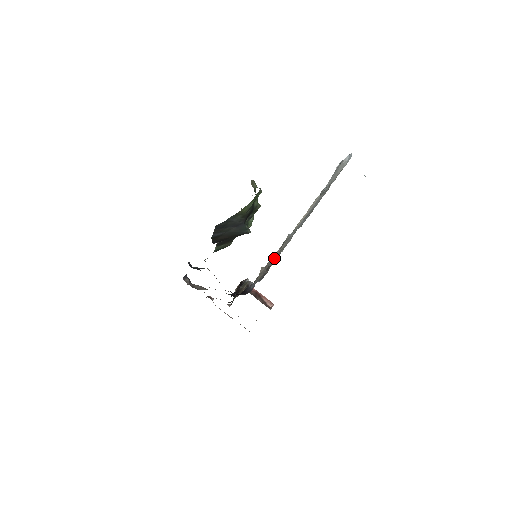
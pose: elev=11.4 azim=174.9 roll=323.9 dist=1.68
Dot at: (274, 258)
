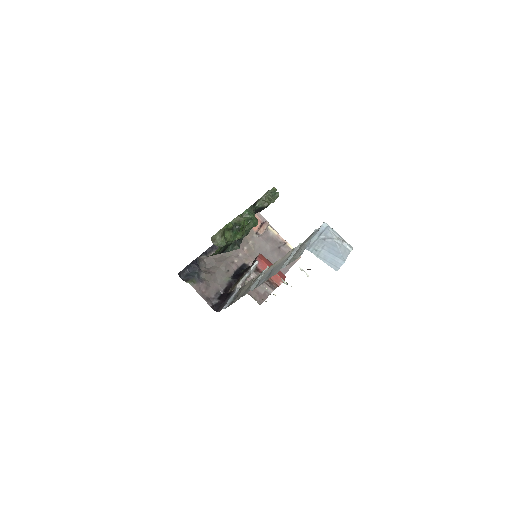
Dot at: (248, 286)
